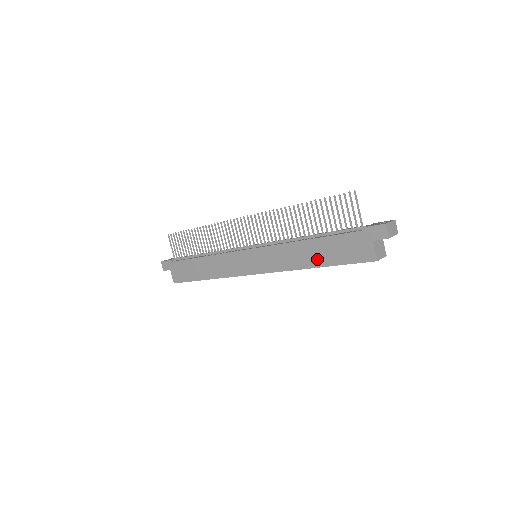
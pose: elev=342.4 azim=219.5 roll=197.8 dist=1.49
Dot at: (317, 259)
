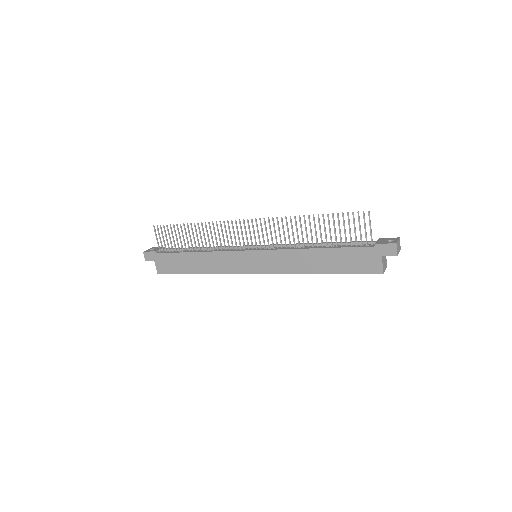
Dot at: (324, 266)
